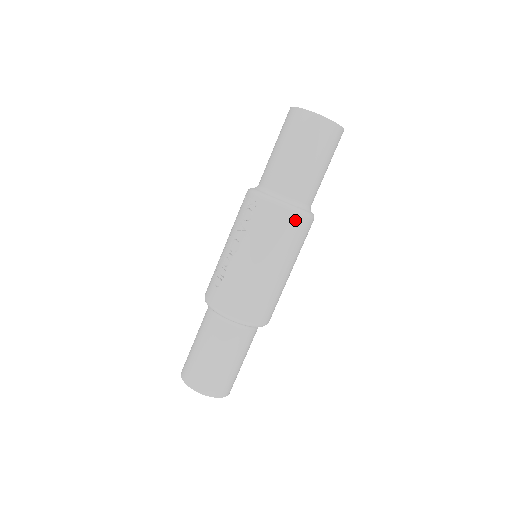
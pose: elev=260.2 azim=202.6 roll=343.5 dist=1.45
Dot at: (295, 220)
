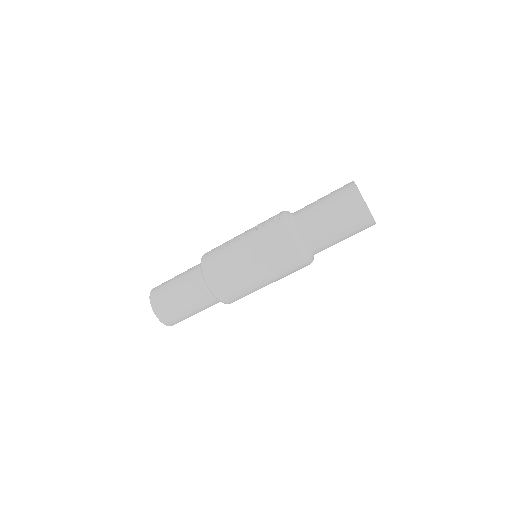
Dot at: (291, 249)
